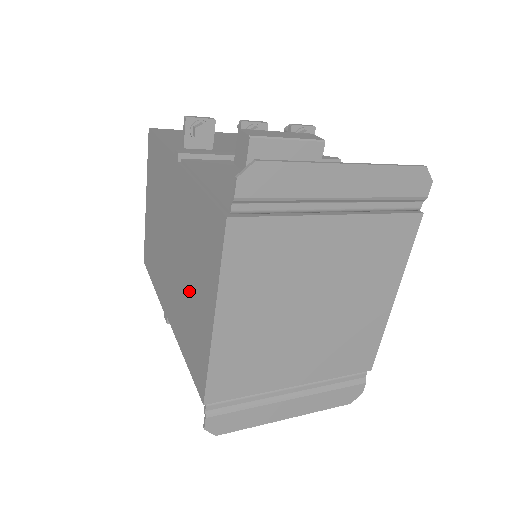
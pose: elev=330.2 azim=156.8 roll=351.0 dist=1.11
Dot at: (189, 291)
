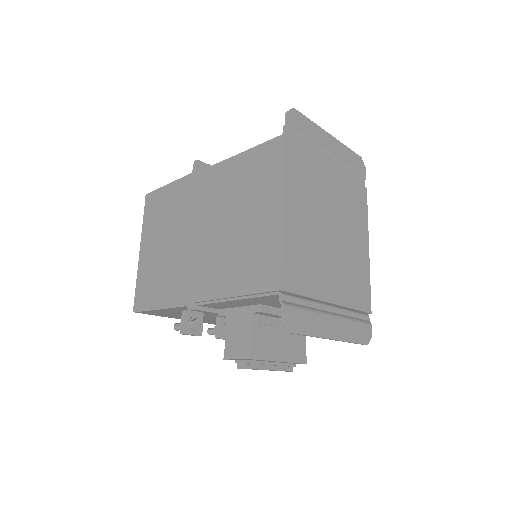
Dot at: (238, 231)
